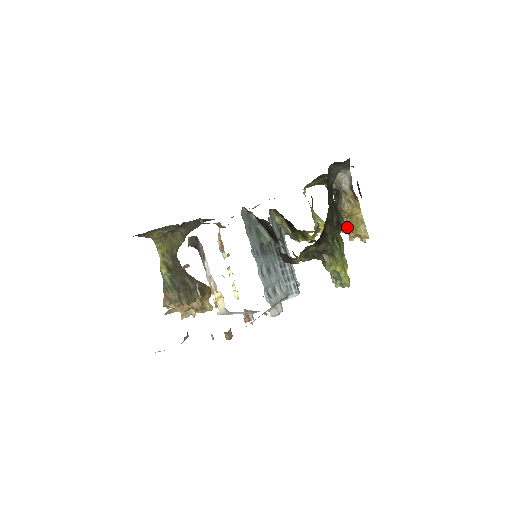
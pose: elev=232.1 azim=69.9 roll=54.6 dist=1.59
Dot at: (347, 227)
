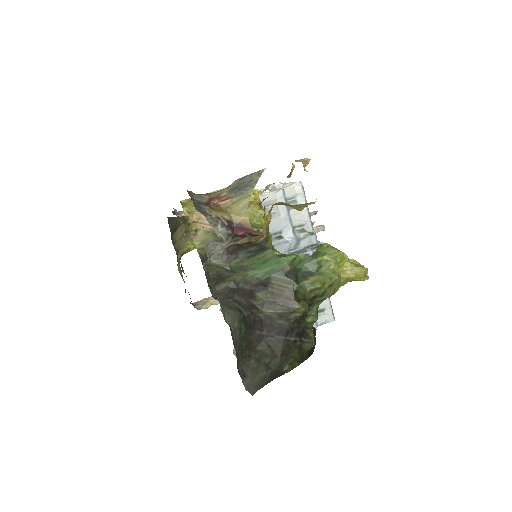
Dot at: occluded
